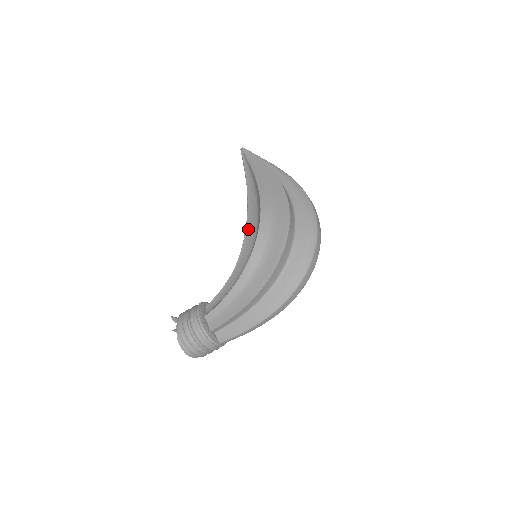
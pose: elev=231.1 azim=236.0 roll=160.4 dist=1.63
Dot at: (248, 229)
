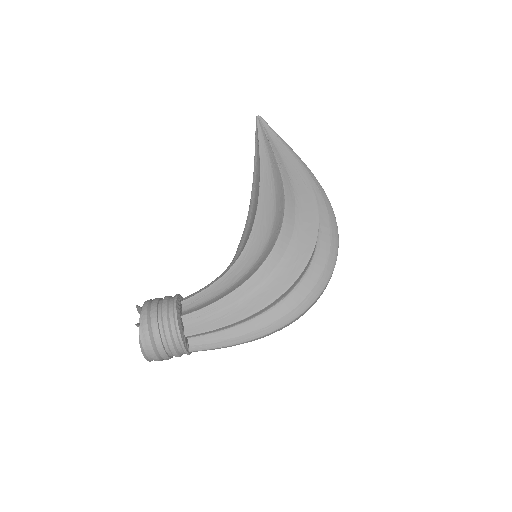
Dot at: (258, 222)
